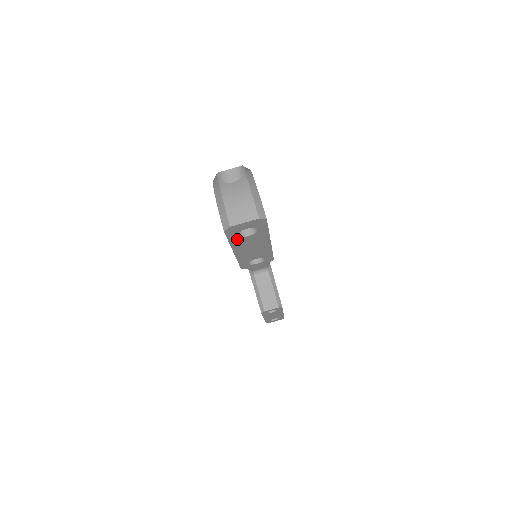
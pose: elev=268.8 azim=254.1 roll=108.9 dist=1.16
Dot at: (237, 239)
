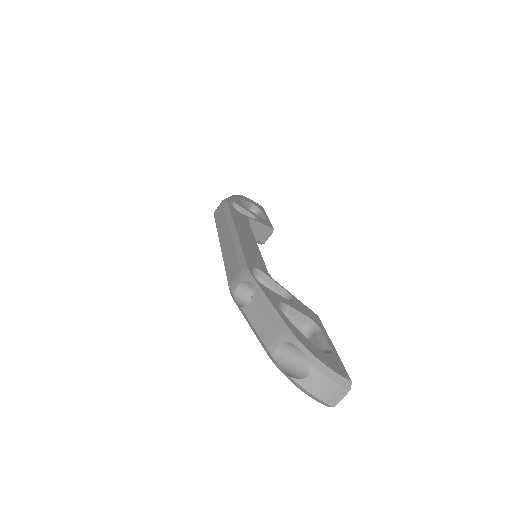
Dot at: occluded
